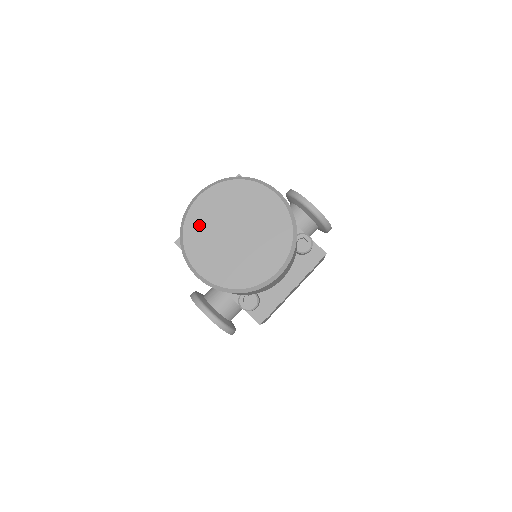
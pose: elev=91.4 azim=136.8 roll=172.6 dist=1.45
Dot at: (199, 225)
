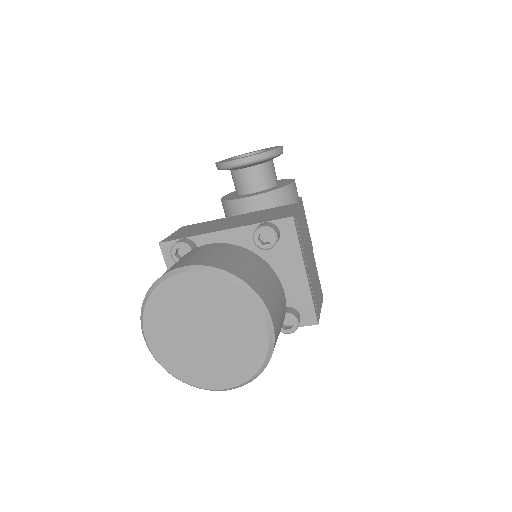
Dot at: (174, 358)
